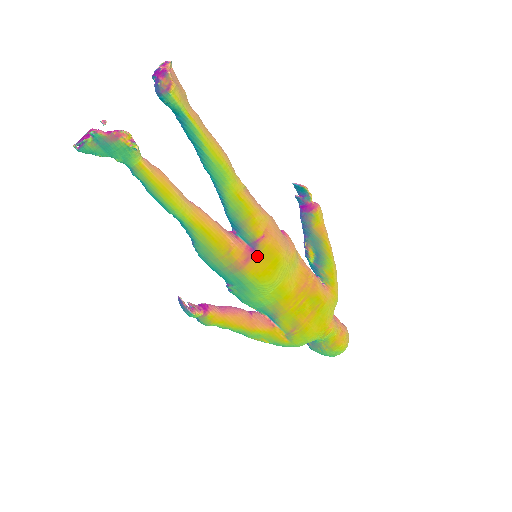
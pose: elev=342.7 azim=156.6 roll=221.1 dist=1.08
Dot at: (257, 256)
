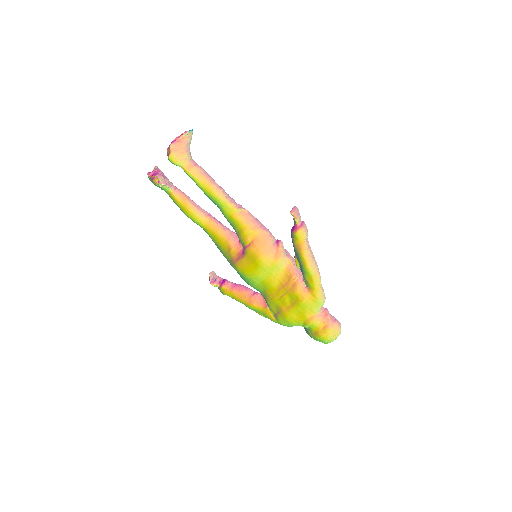
Dot at: (244, 258)
